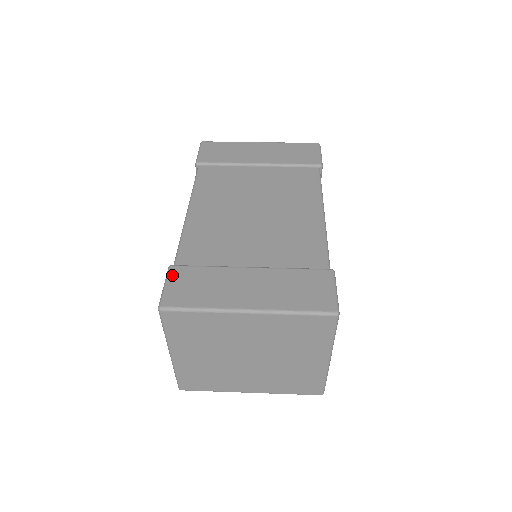
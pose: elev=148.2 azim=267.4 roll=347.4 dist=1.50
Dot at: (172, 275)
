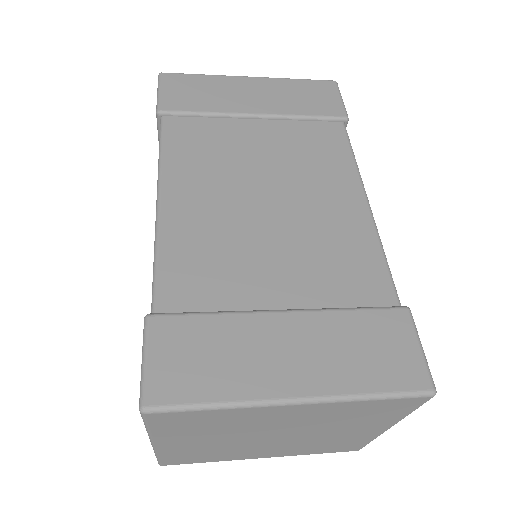
Dot at: (154, 336)
